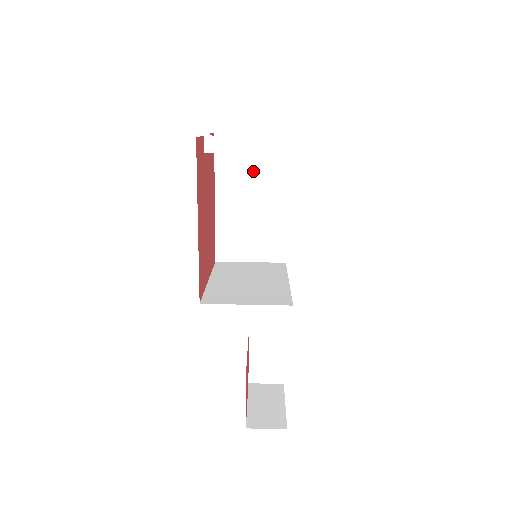
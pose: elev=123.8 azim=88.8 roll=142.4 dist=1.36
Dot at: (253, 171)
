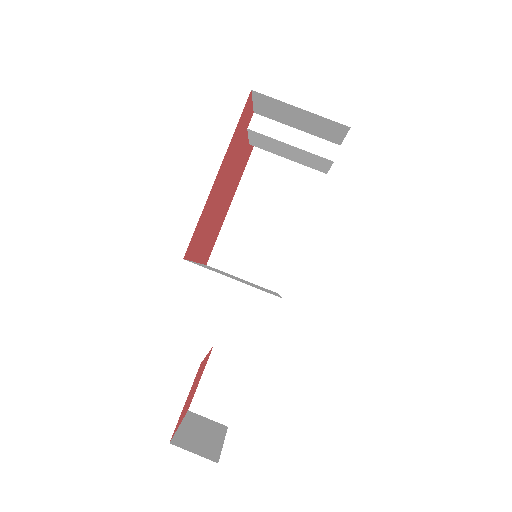
Dot at: (280, 188)
